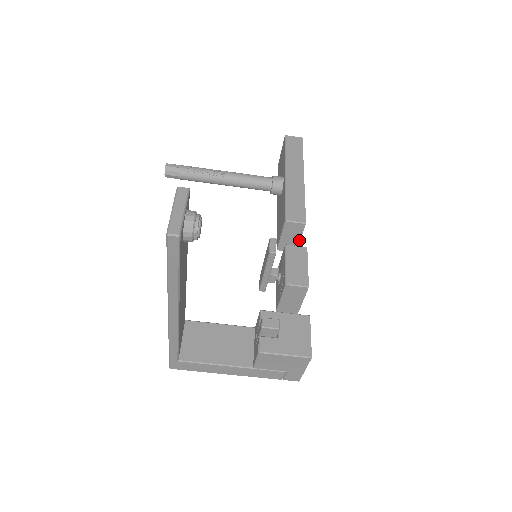
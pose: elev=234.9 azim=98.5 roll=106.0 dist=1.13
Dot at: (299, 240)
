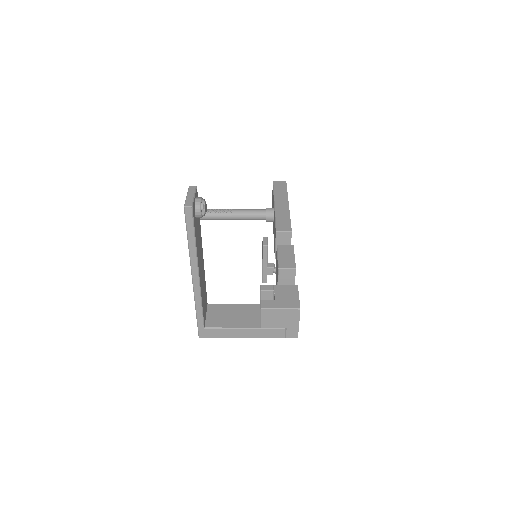
Dot at: occluded
